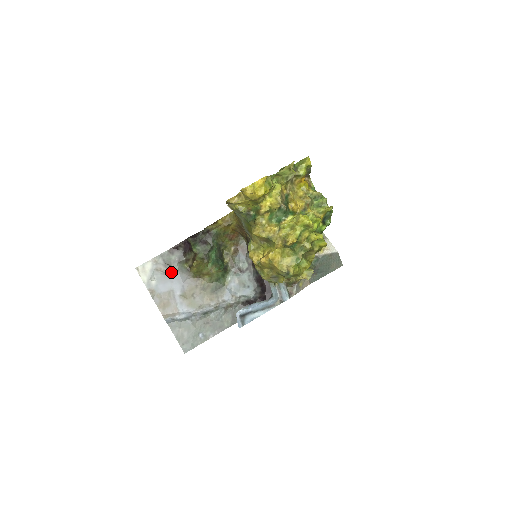
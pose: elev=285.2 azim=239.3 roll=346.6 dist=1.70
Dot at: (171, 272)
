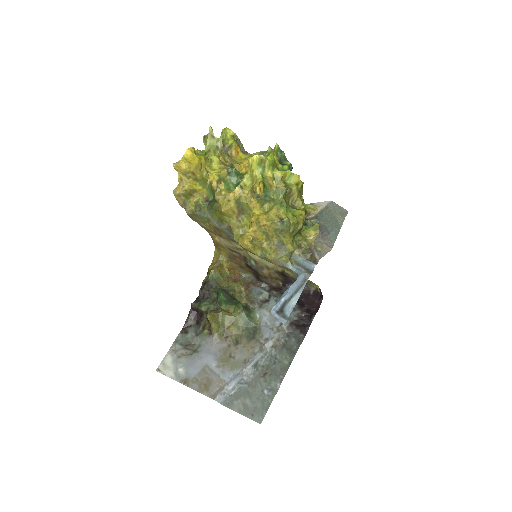
Dot at: (195, 350)
